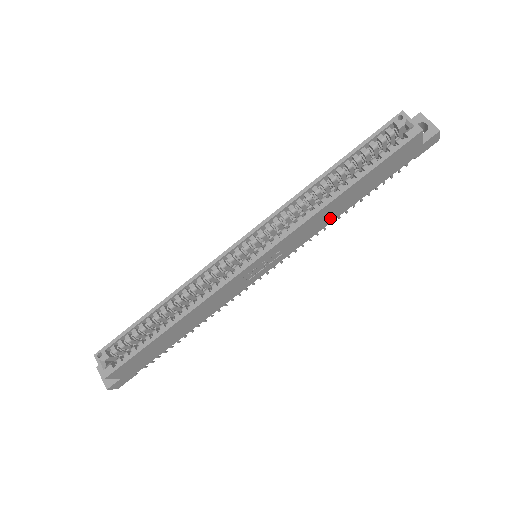
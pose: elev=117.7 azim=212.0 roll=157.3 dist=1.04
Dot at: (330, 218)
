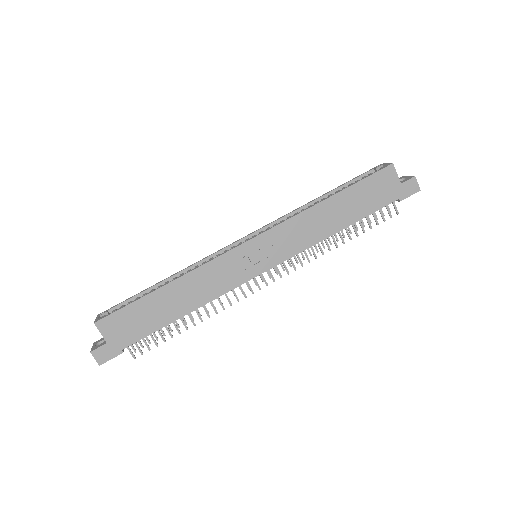
Dot at: (322, 231)
